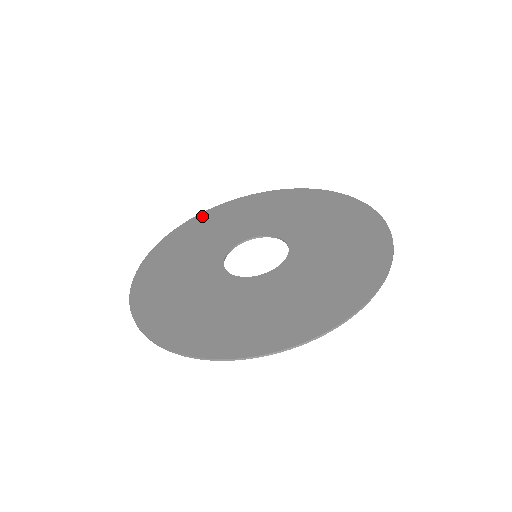
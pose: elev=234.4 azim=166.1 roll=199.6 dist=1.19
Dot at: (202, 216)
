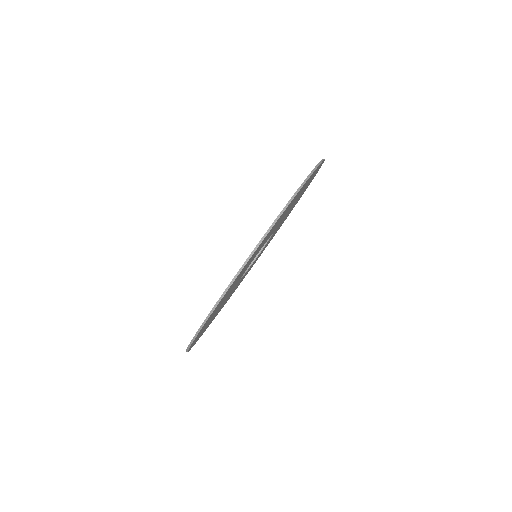
Dot at: occluded
